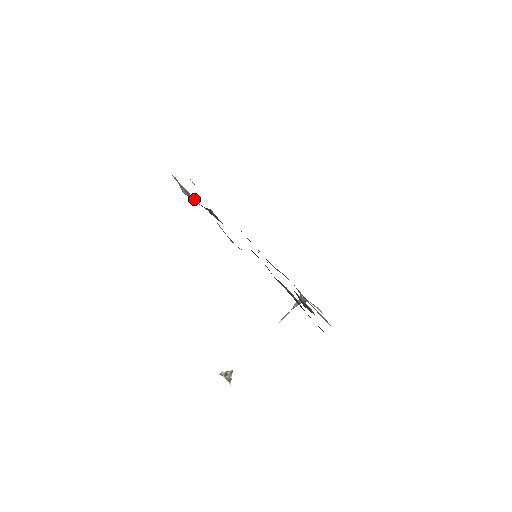
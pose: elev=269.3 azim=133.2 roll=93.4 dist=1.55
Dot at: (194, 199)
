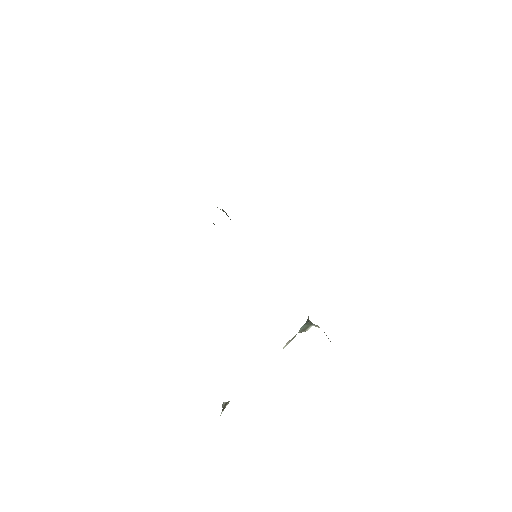
Dot at: occluded
